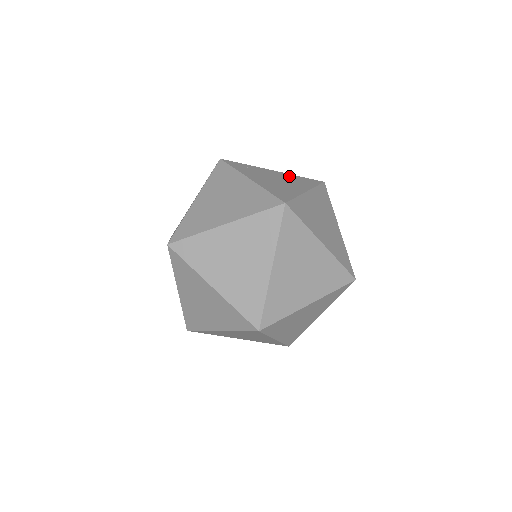
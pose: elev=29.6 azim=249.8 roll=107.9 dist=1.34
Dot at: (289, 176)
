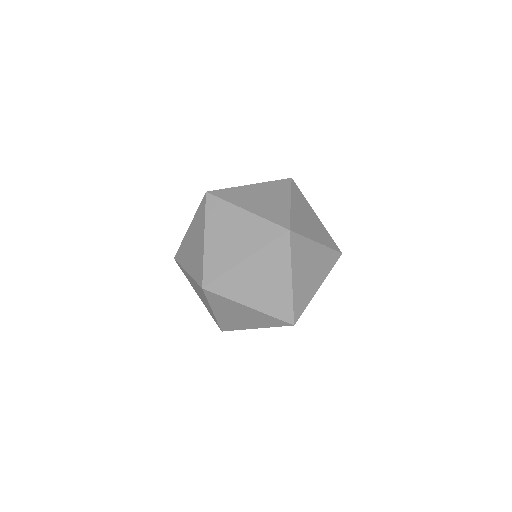
Dot at: occluded
